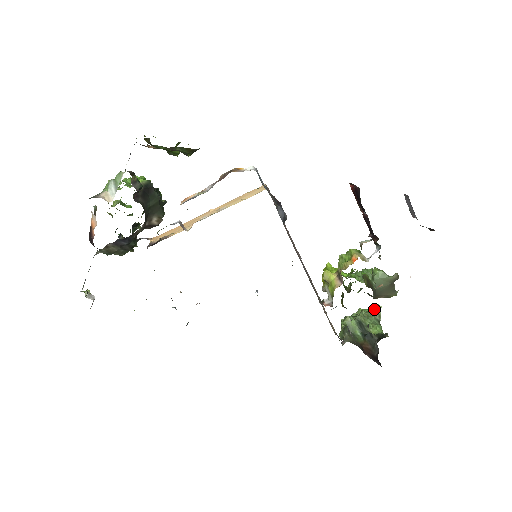
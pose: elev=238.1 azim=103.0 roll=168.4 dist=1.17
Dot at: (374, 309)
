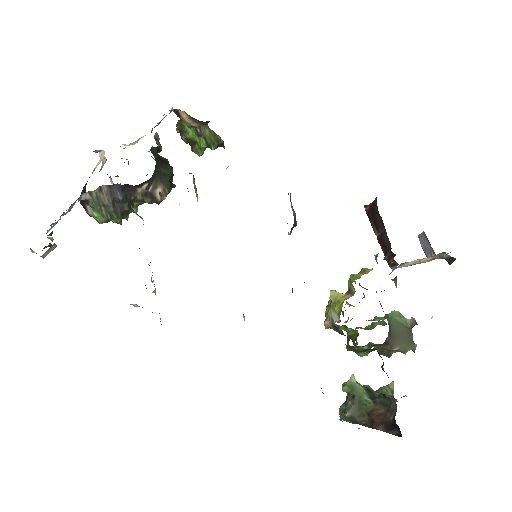
Dot at: occluded
